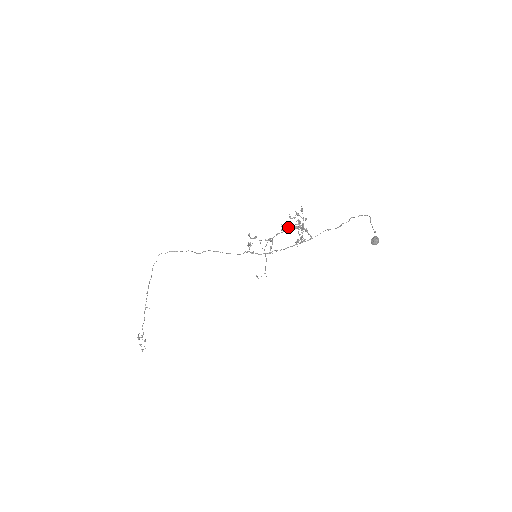
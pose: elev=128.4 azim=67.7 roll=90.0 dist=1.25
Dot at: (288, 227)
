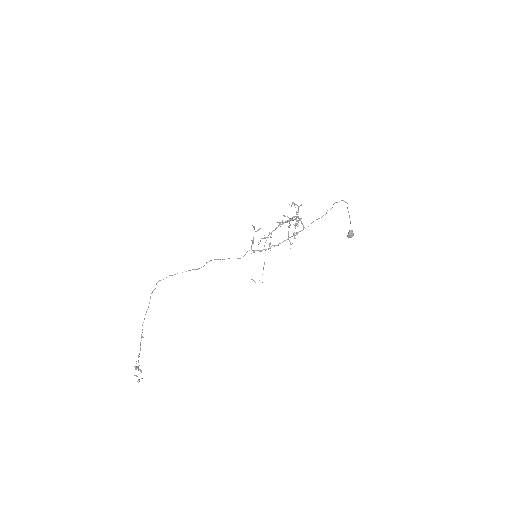
Dot at: (284, 222)
